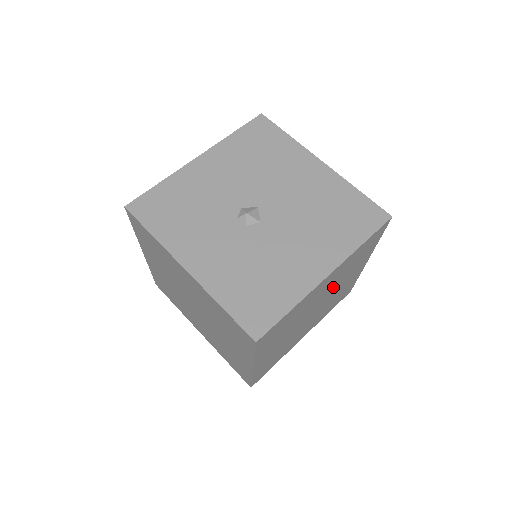
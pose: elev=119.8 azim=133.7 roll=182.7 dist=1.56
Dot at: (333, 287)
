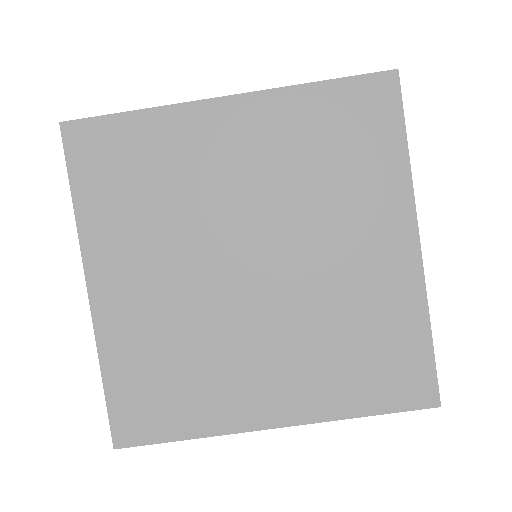
Dot at: occluded
